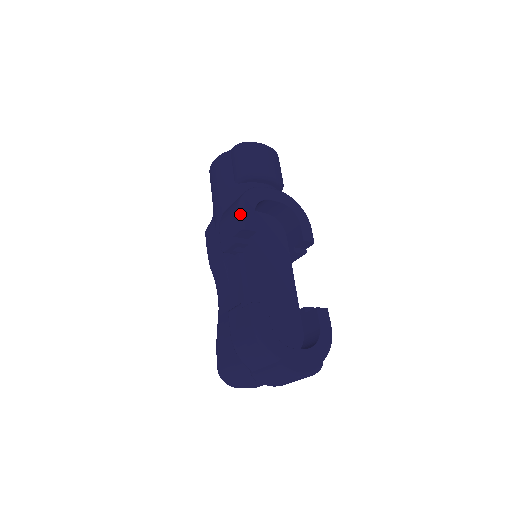
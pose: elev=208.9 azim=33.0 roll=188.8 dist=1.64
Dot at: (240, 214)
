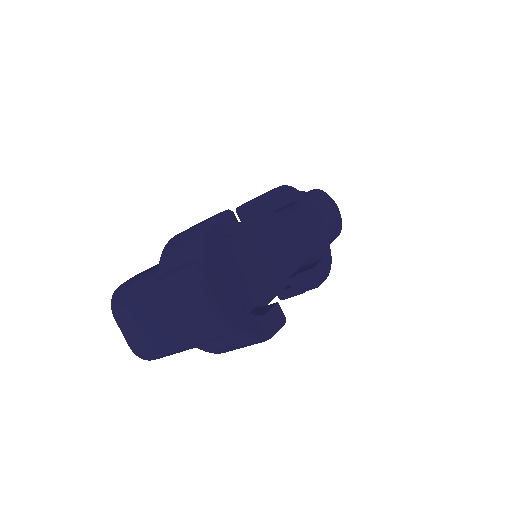
Dot at: (283, 186)
